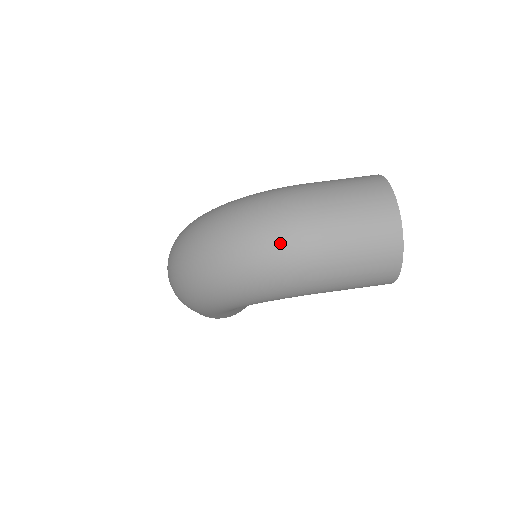
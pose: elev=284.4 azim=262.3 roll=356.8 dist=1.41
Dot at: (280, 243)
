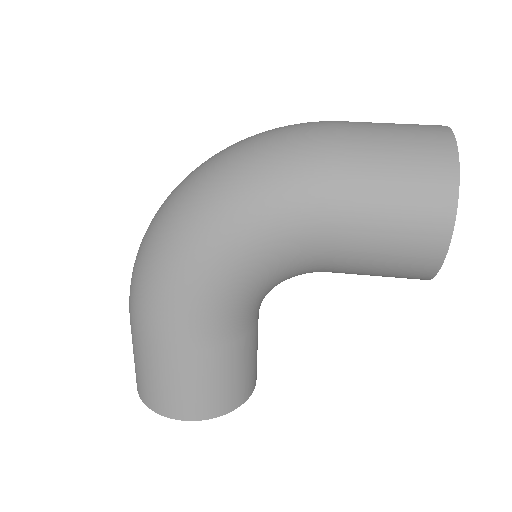
Dot at: (286, 130)
